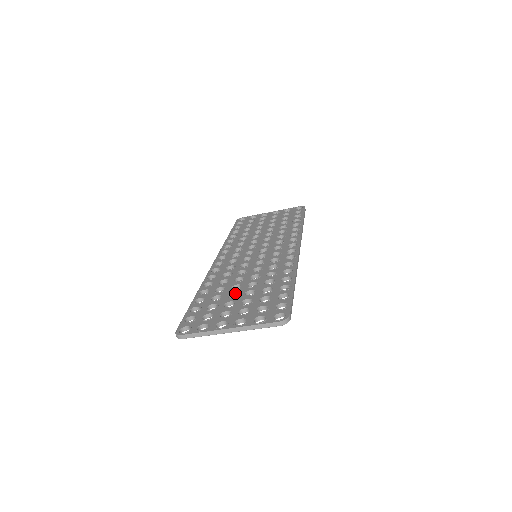
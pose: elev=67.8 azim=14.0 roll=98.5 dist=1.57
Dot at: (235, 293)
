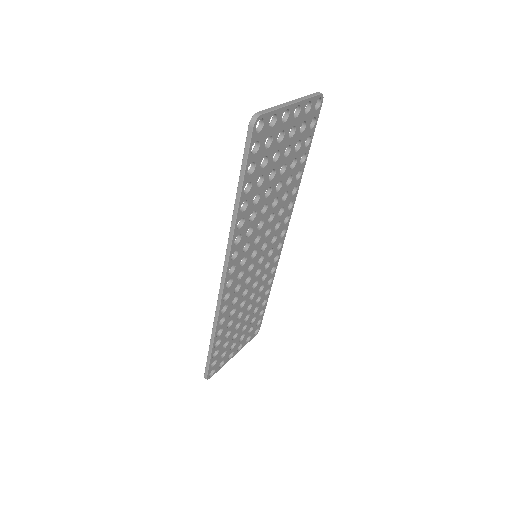
Dot at: occluded
